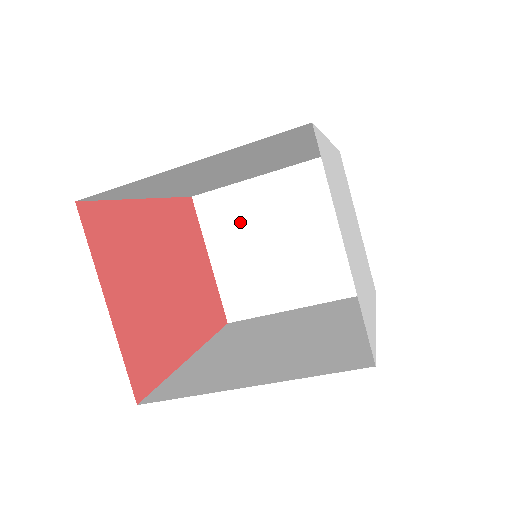
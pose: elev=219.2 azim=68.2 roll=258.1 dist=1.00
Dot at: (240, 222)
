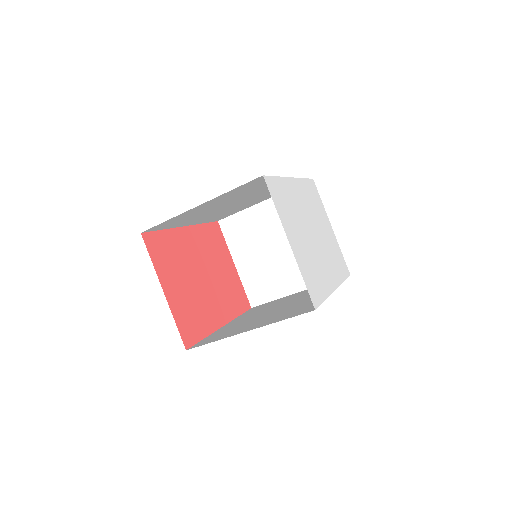
Dot at: (252, 235)
